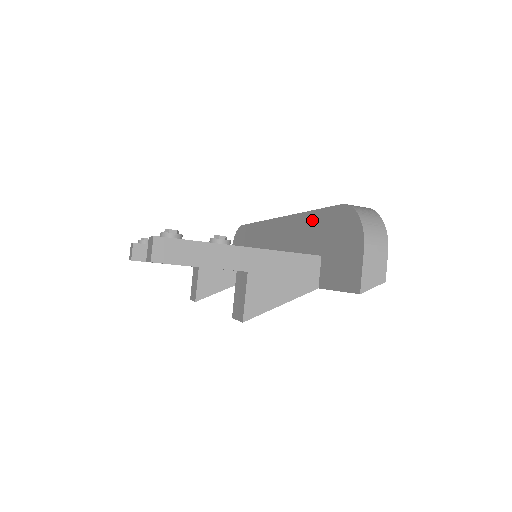
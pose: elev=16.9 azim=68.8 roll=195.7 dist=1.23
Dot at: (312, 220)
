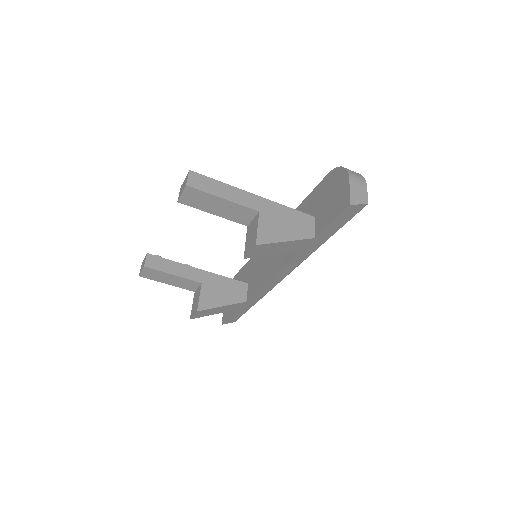
Dot at: (304, 205)
